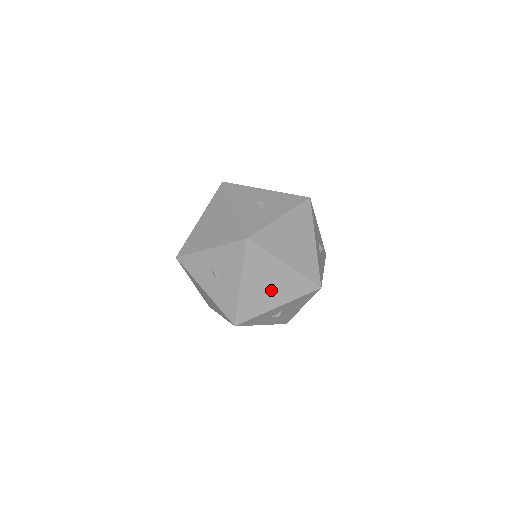
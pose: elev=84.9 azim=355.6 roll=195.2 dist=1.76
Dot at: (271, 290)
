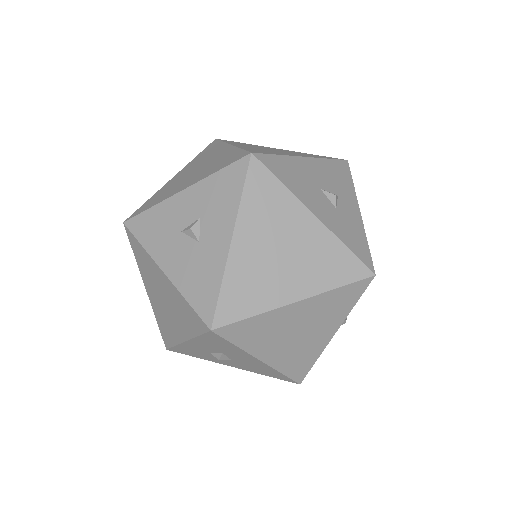
Dot at: (307, 332)
